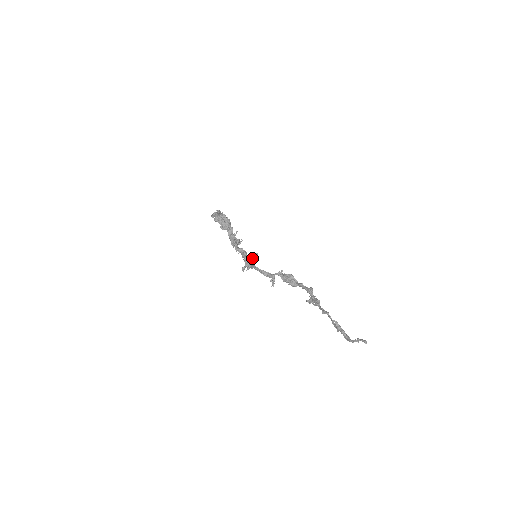
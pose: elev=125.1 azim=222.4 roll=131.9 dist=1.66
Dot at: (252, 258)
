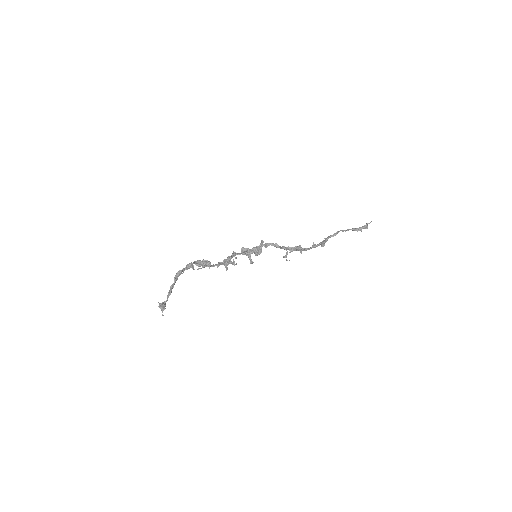
Dot at: occluded
